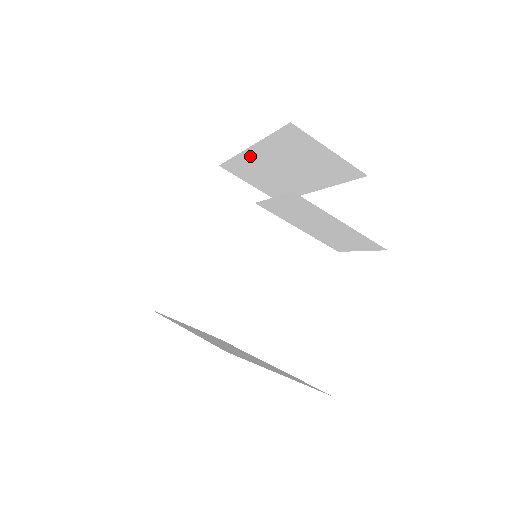
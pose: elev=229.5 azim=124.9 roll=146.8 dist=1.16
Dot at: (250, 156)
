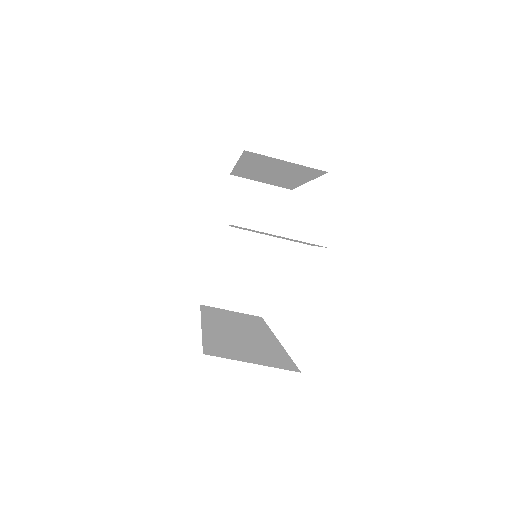
Dot at: (242, 168)
